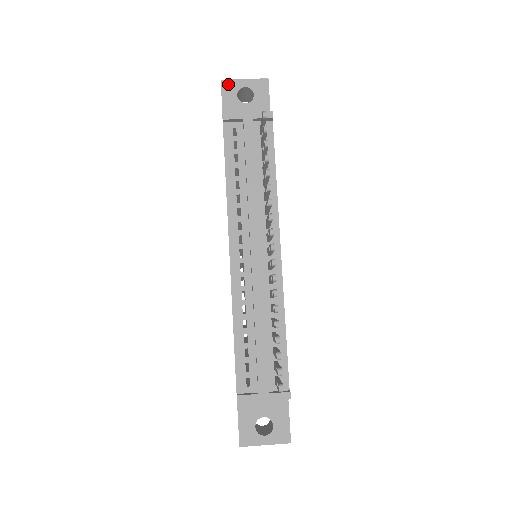
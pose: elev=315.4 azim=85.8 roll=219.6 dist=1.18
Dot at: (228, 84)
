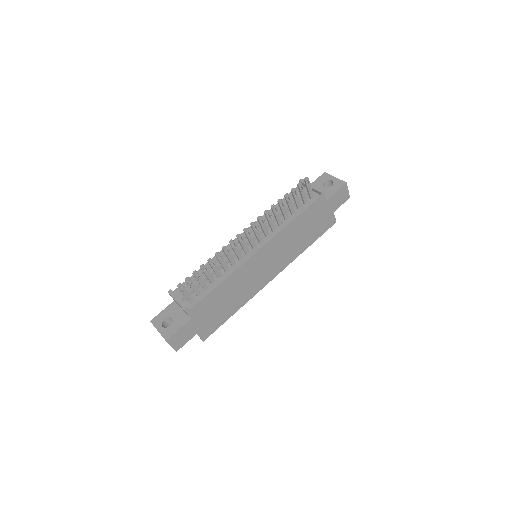
Dot at: (326, 175)
